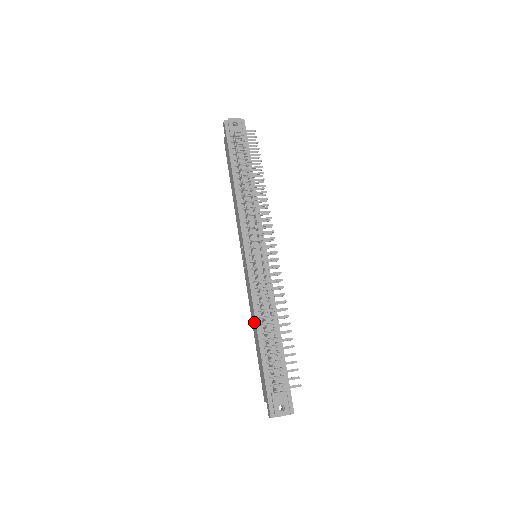
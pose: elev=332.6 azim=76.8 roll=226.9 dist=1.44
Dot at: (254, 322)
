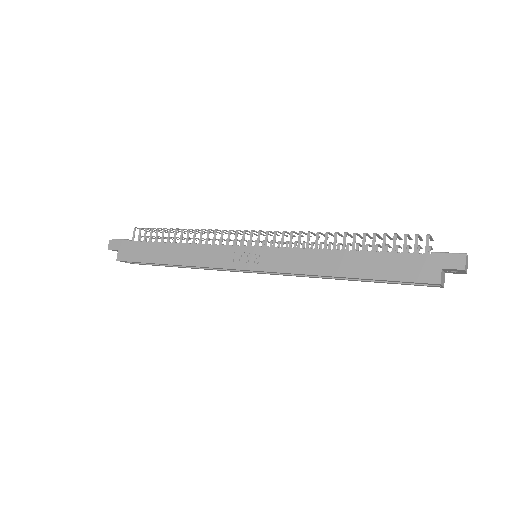
Dot at: (328, 258)
